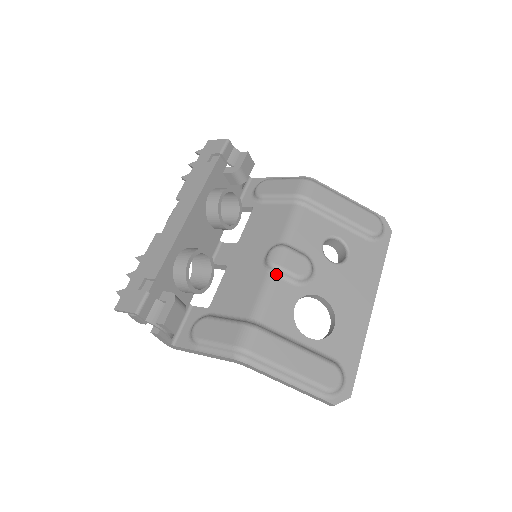
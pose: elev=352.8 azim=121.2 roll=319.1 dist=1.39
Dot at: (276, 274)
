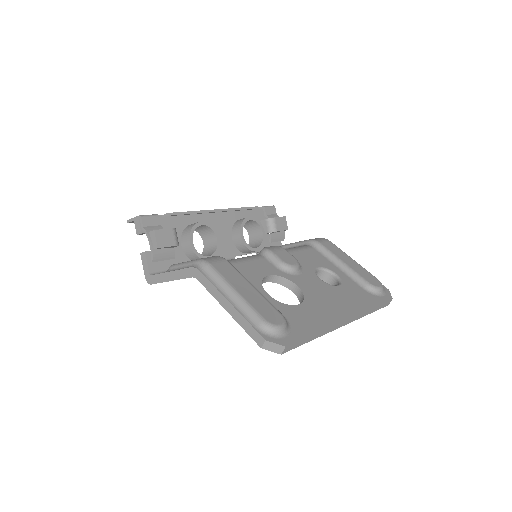
Dot at: (264, 255)
